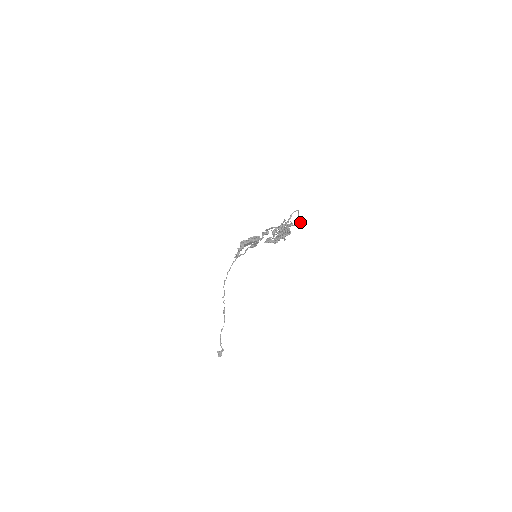
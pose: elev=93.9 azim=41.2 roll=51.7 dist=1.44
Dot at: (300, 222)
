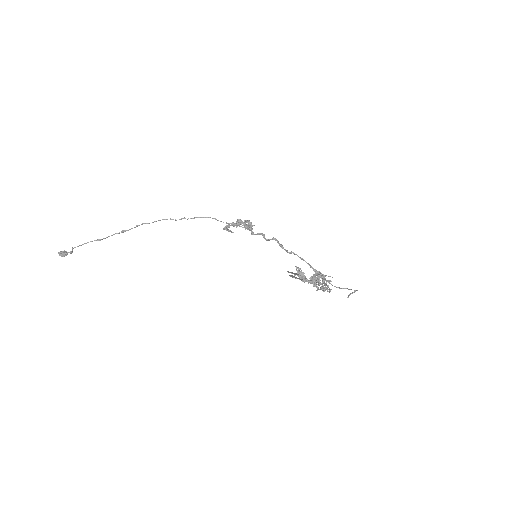
Dot at: (339, 288)
